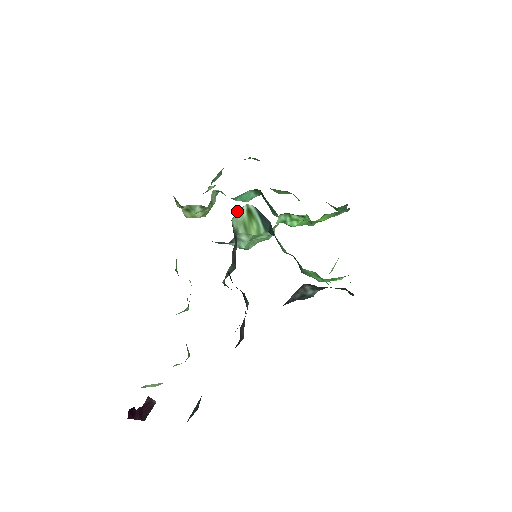
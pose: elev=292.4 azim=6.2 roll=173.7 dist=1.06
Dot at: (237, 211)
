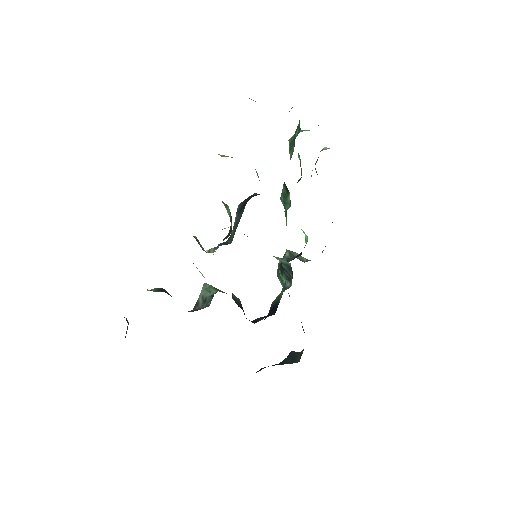
Dot at: occluded
